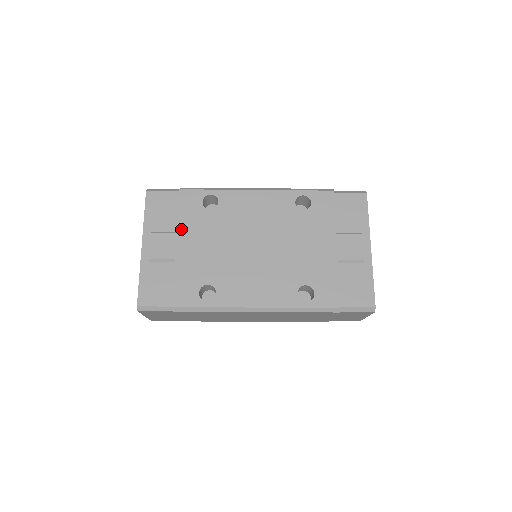
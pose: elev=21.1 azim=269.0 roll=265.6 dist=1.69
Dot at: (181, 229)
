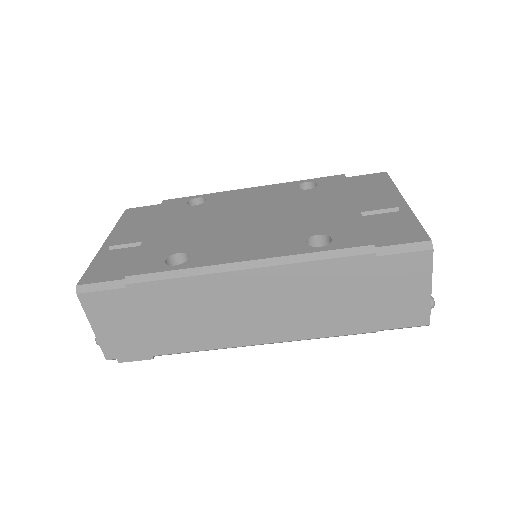
Dot at: (157, 221)
